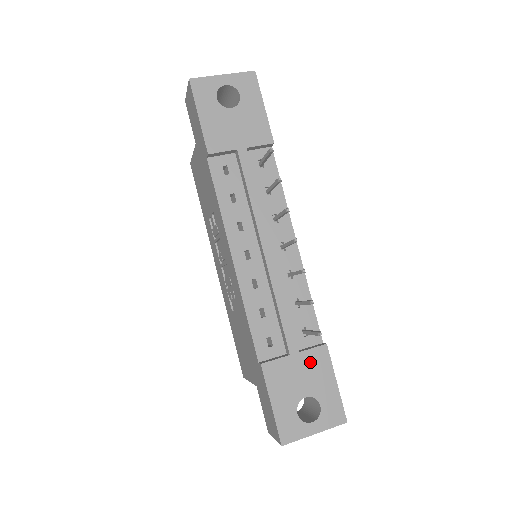
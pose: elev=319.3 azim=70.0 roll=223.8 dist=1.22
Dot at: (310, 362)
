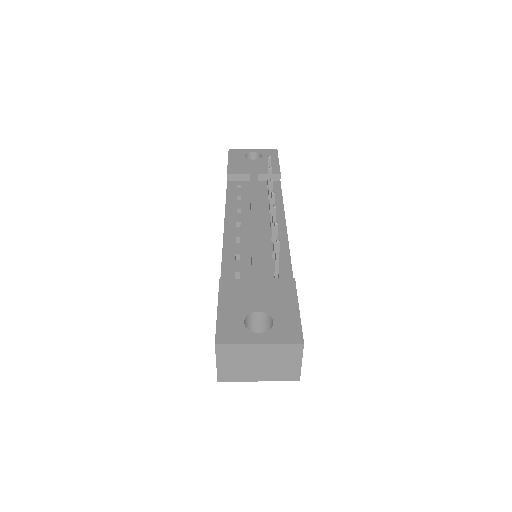
Dot at: (272, 287)
